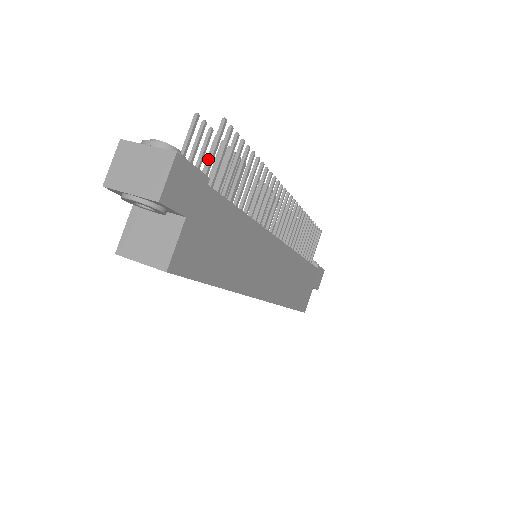
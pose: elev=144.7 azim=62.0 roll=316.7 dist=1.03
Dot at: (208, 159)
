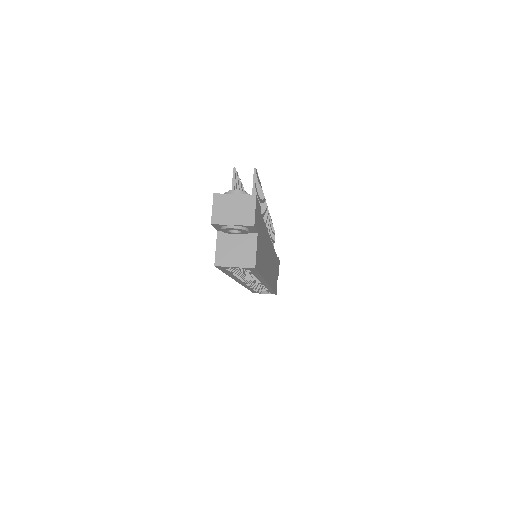
Dot at: occluded
